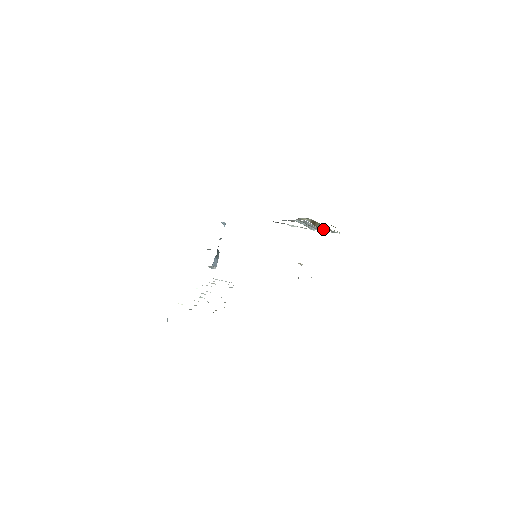
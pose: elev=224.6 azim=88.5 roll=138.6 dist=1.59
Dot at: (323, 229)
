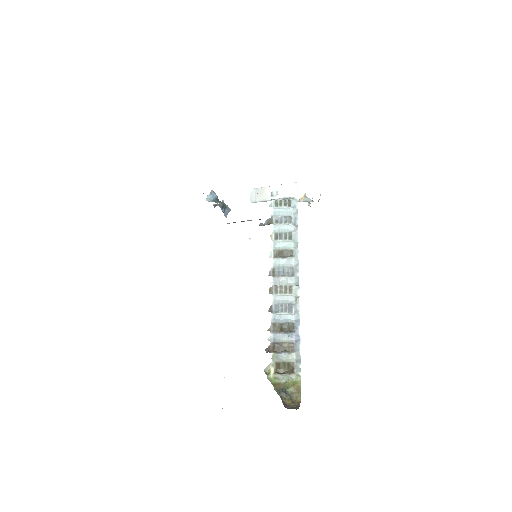
Dot at: (287, 370)
